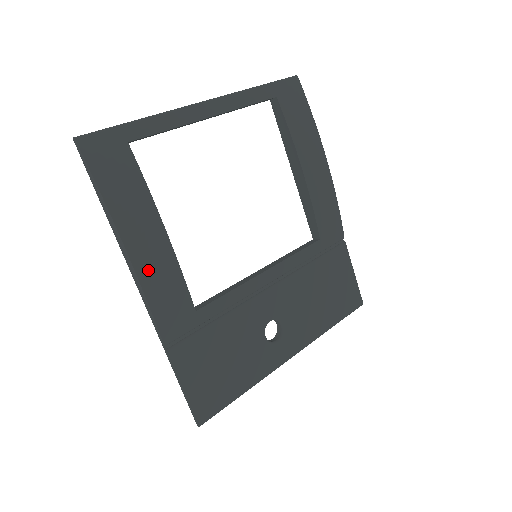
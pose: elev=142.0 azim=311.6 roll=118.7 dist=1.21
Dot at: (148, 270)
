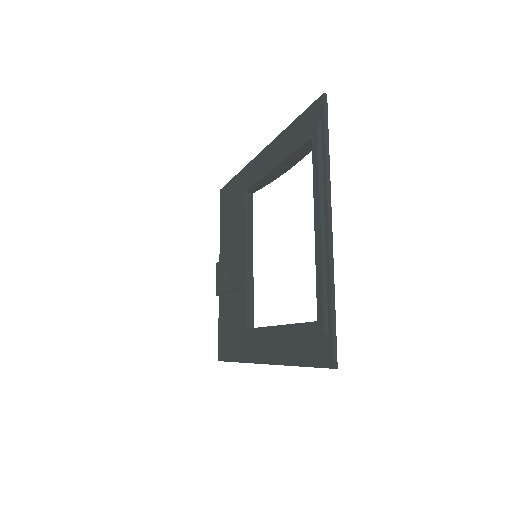
Dot at: occluded
